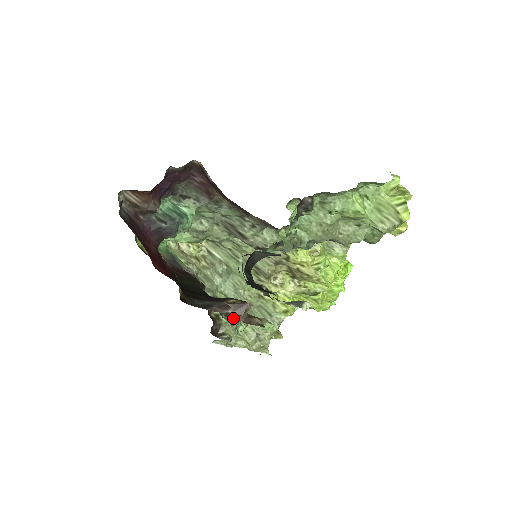
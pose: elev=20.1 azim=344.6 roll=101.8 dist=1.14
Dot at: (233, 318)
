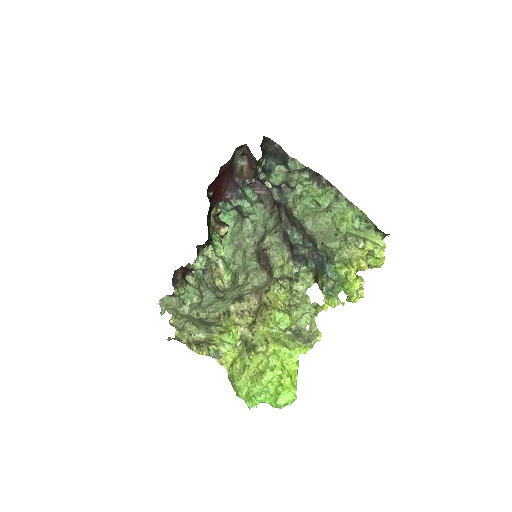
Dot at: (214, 219)
